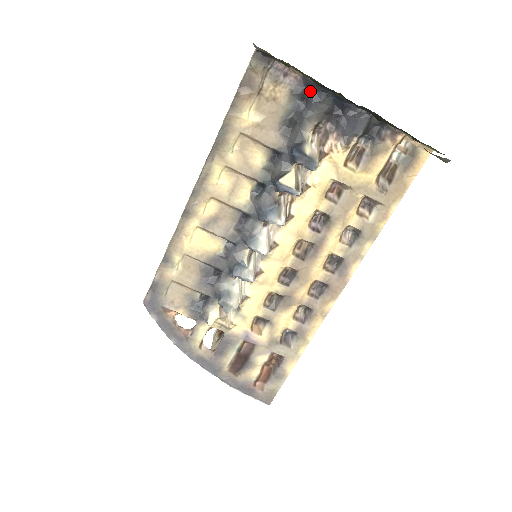
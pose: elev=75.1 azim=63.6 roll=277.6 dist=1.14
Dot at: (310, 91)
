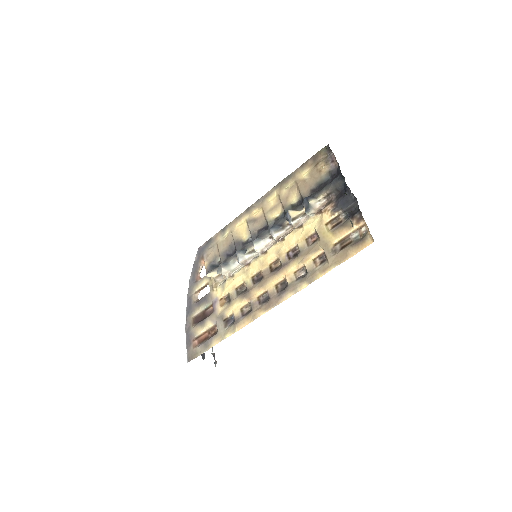
Dot at: (338, 175)
